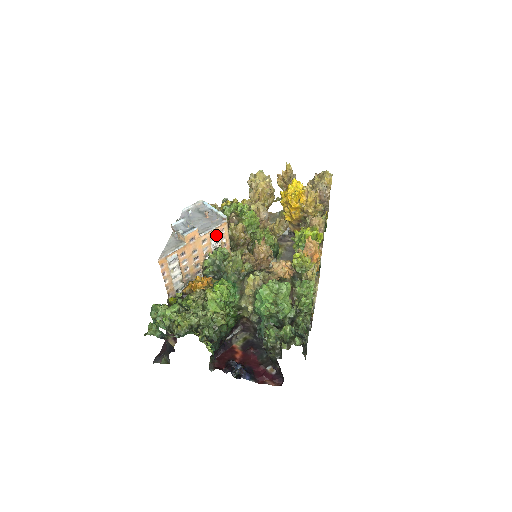
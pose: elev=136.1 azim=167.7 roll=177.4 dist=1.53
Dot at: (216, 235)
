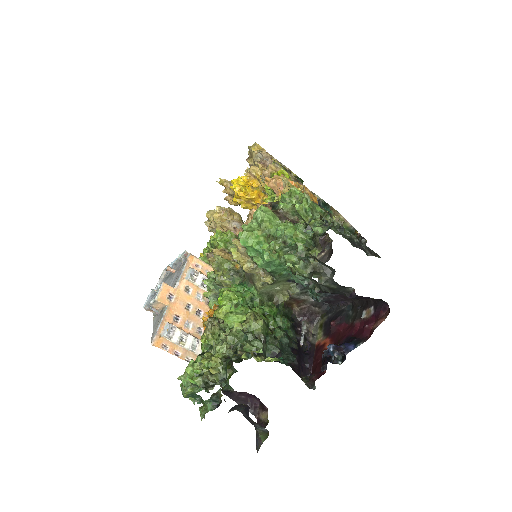
Dot at: (194, 274)
